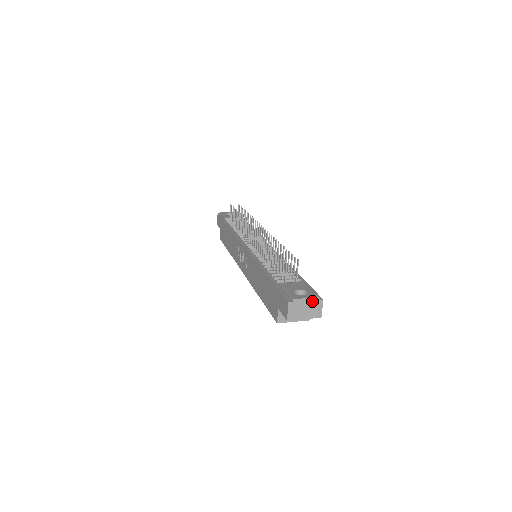
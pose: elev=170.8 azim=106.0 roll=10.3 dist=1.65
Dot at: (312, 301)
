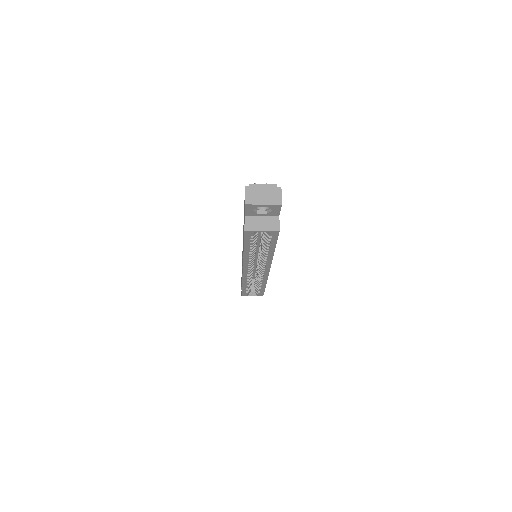
Dot at: (270, 187)
